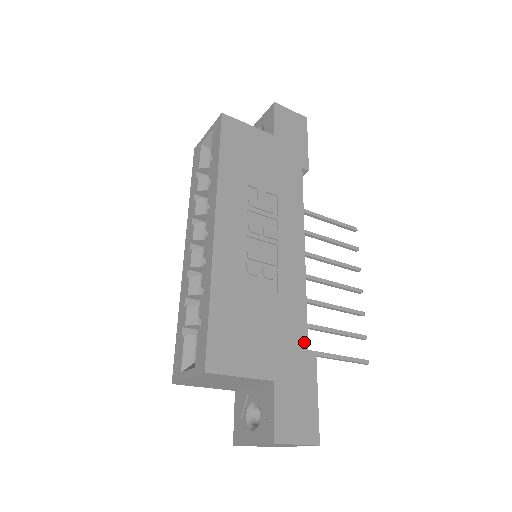
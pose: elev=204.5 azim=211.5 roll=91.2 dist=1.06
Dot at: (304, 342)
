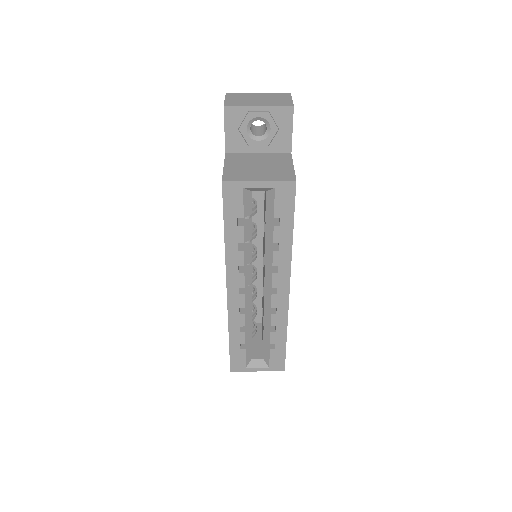
Dot at: occluded
